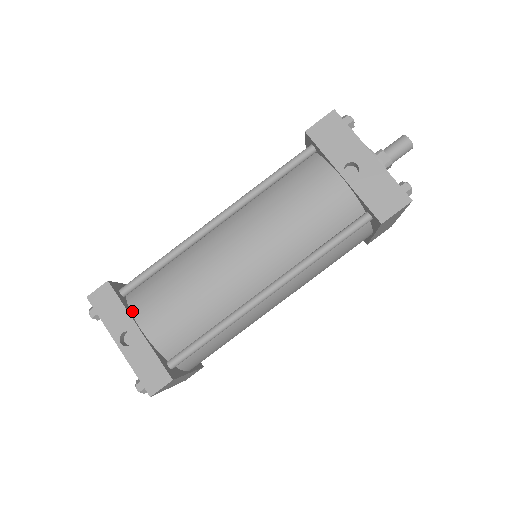
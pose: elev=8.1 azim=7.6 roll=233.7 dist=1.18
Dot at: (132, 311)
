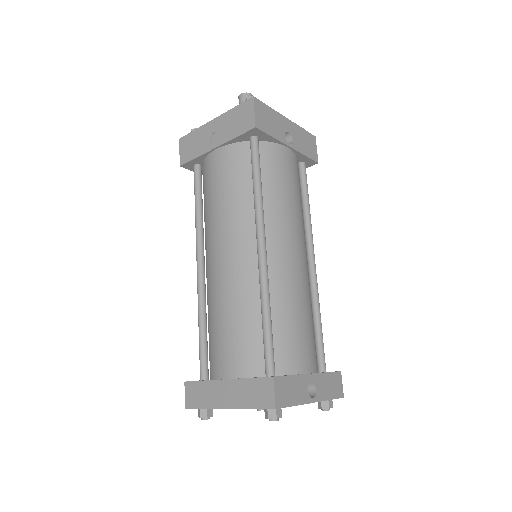
Dot at: (293, 373)
